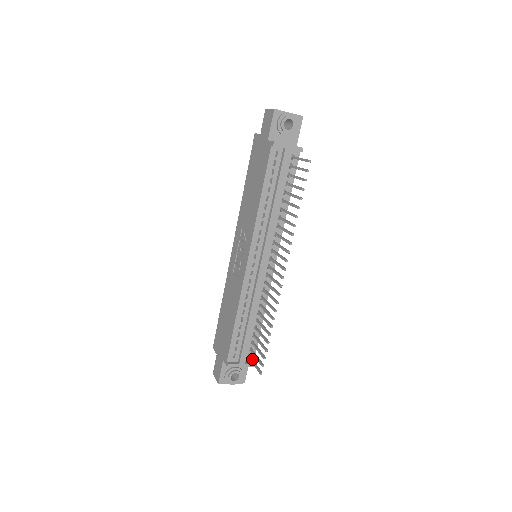
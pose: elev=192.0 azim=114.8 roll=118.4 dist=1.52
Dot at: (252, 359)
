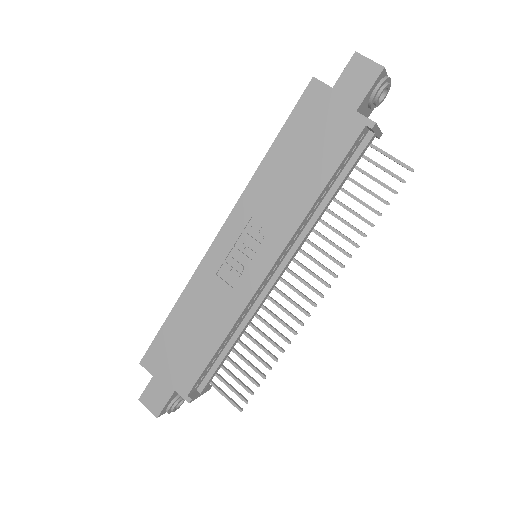
Dot at: occluded
